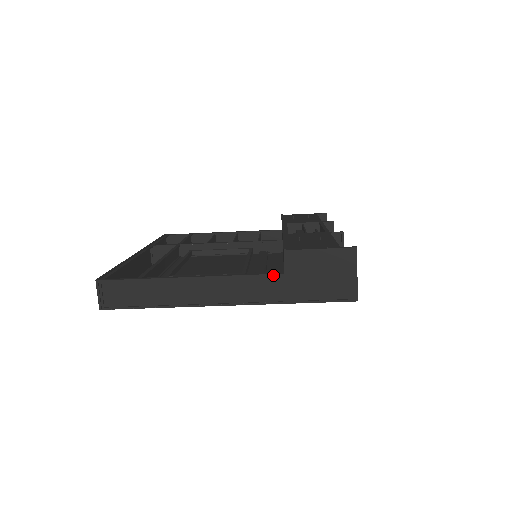
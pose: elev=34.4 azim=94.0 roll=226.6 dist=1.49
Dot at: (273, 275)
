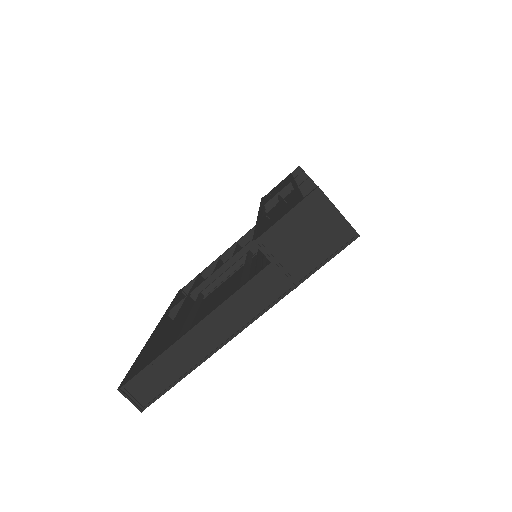
Dot at: (262, 272)
